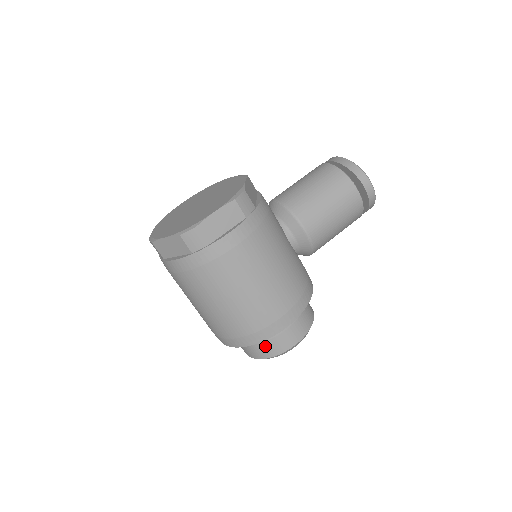
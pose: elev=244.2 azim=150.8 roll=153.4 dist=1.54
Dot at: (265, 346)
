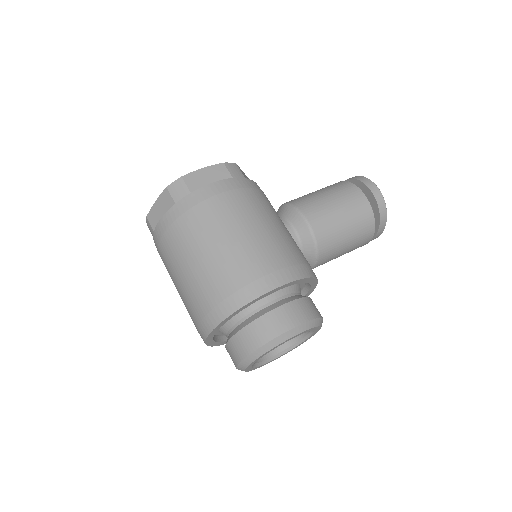
Dot at: (252, 329)
